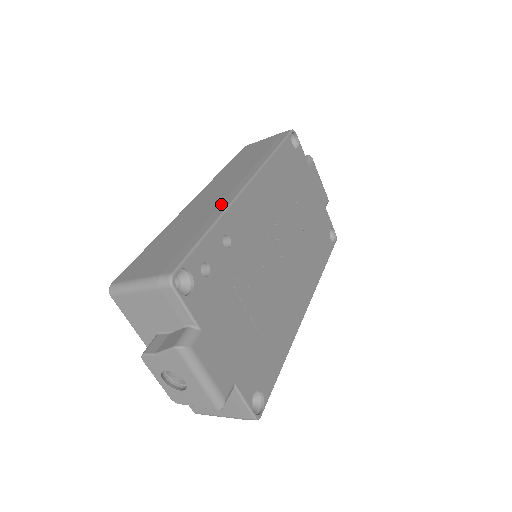
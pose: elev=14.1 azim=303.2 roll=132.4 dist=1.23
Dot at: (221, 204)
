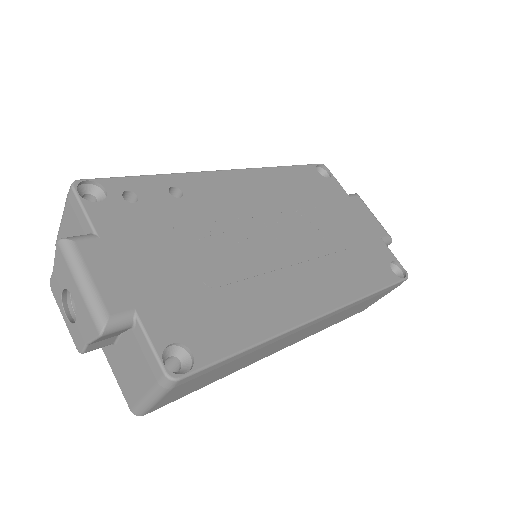
Dot at: occluded
